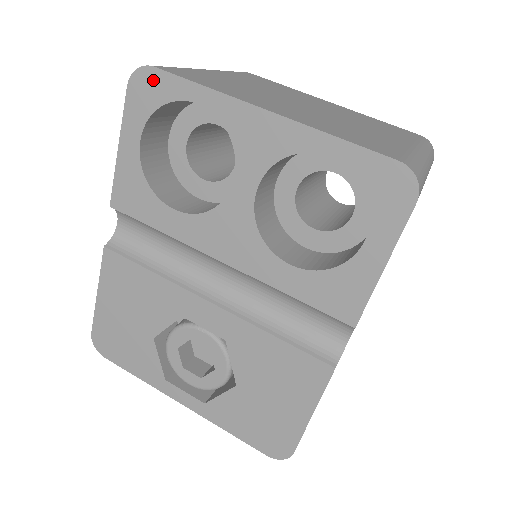
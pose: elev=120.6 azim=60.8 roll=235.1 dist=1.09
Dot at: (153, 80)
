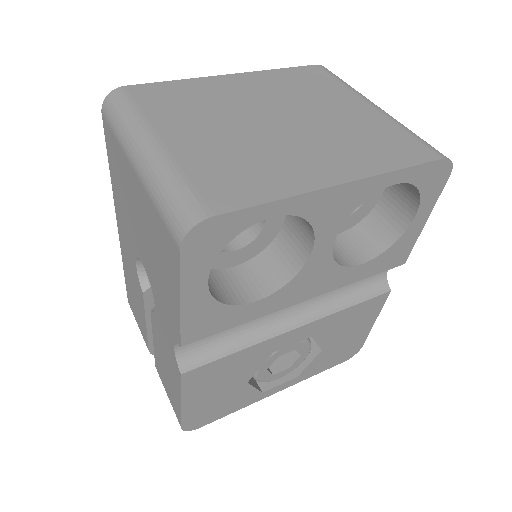
Dot at: (215, 228)
